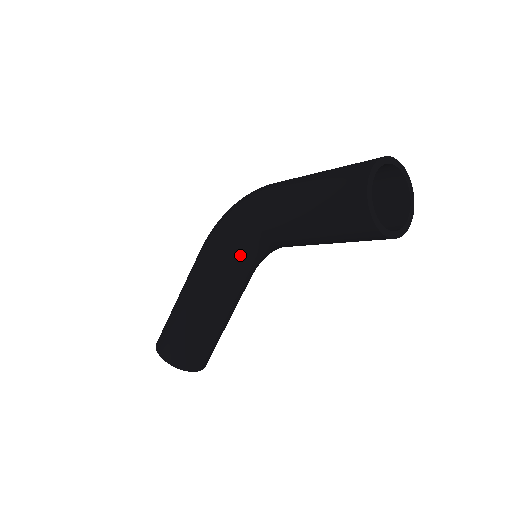
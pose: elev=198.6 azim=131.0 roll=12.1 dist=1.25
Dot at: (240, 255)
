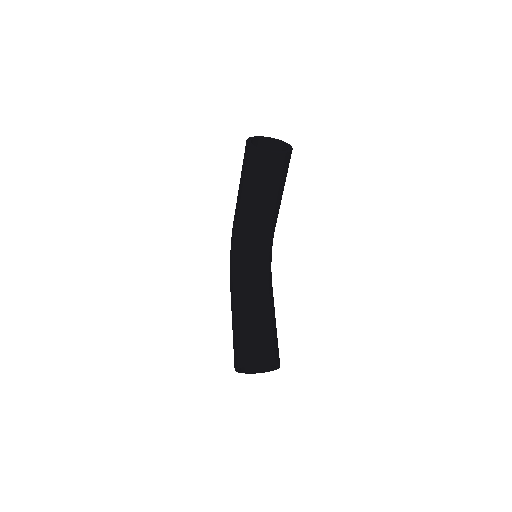
Dot at: (246, 261)
